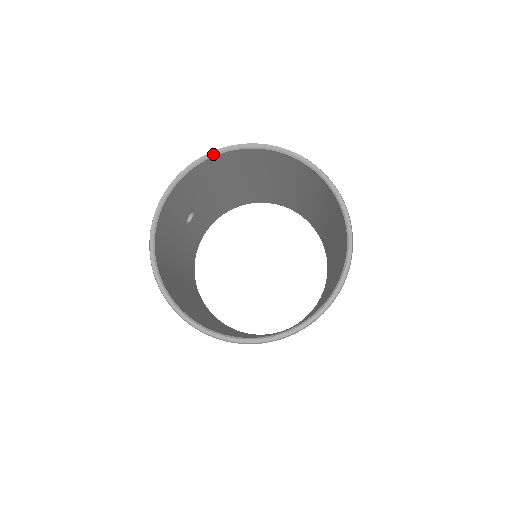
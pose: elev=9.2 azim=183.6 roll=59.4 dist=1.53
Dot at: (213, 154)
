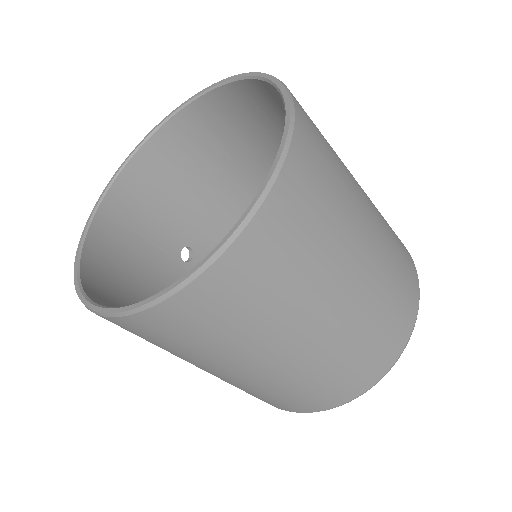
Dot at: (146, 137)
